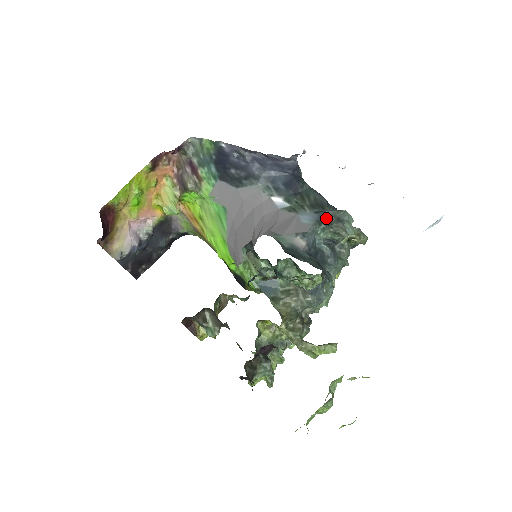
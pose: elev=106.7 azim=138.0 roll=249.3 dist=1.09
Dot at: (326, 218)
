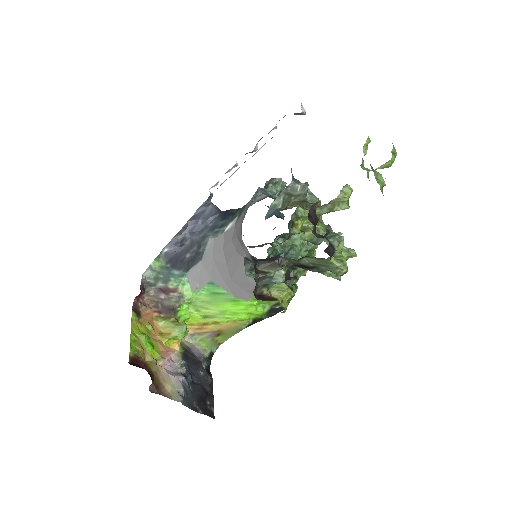
Dot at: occluded
